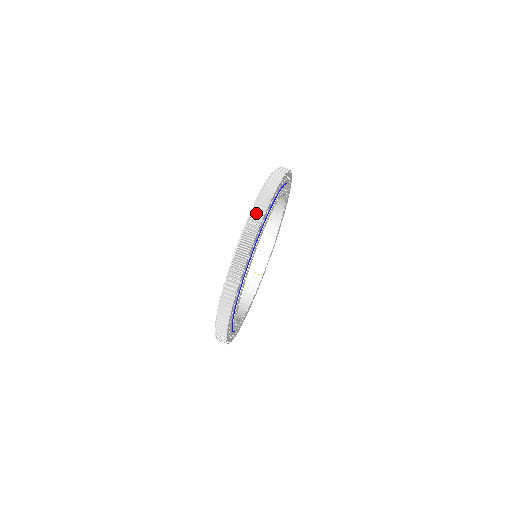
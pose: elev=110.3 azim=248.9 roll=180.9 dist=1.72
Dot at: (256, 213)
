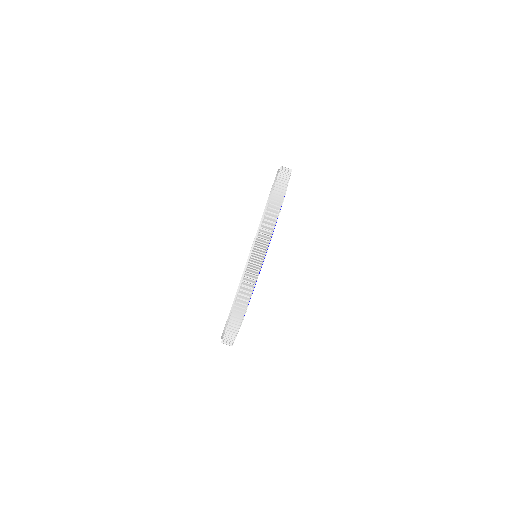
Dot at: (234, 319)
